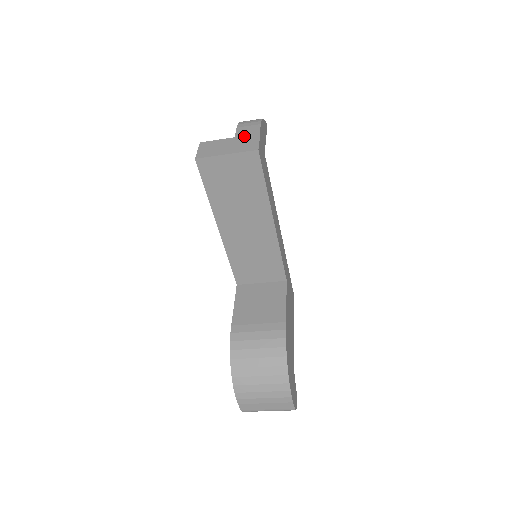
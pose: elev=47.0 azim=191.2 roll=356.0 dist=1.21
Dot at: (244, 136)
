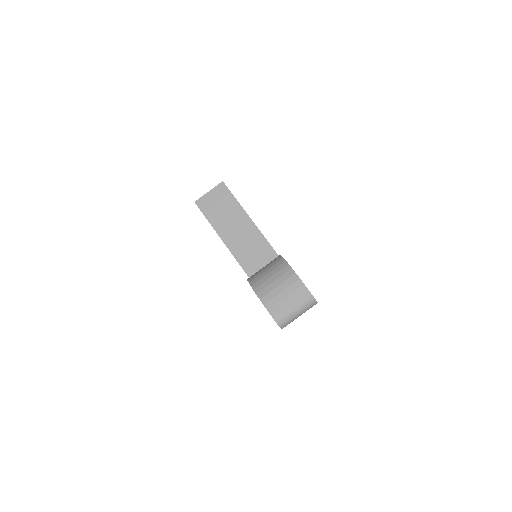
Dot at: occluded
